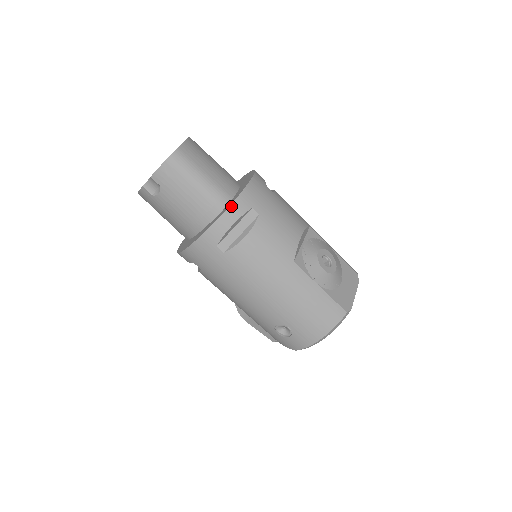
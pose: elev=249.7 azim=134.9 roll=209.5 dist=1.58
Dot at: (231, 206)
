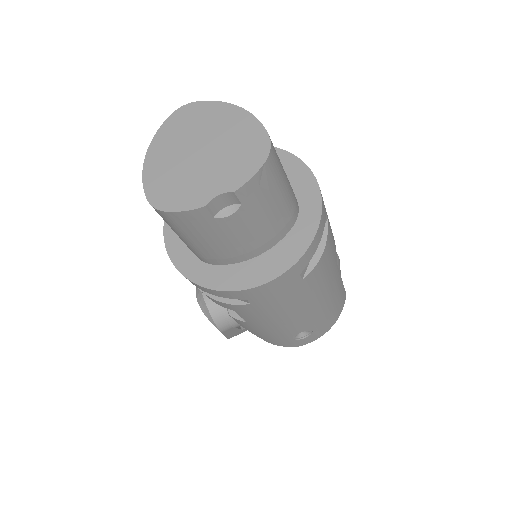
Dot at: (321, 218)
